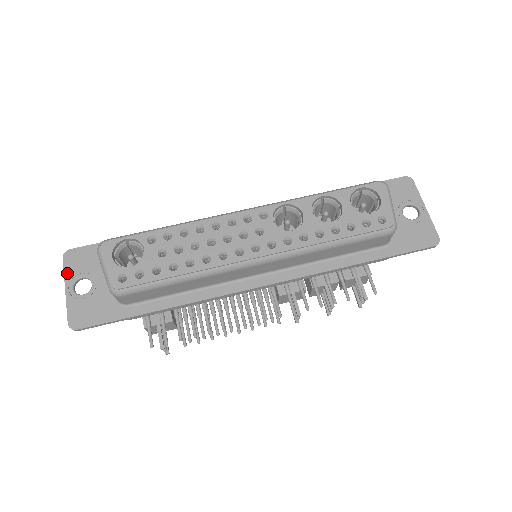
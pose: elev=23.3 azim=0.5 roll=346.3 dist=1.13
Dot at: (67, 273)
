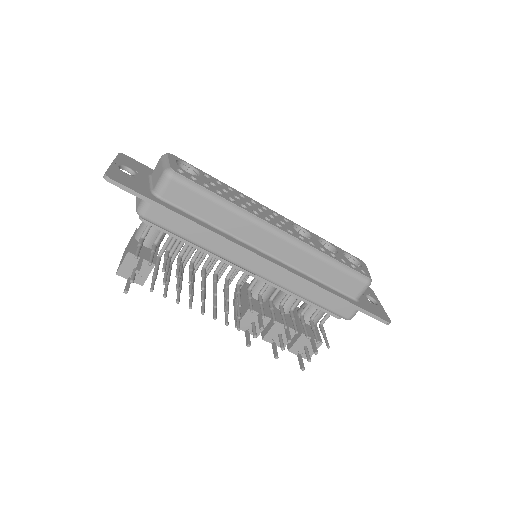
Dot at: (118, 159)
